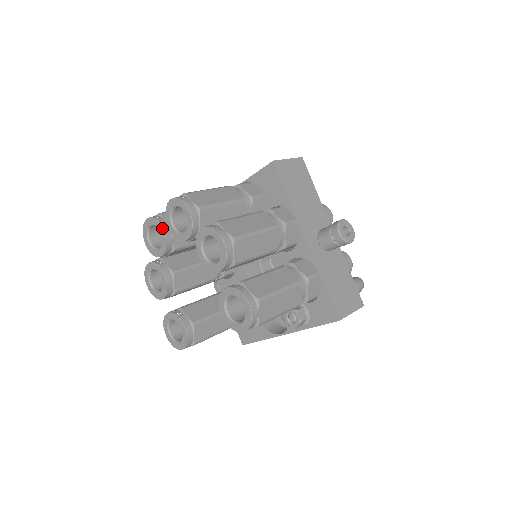
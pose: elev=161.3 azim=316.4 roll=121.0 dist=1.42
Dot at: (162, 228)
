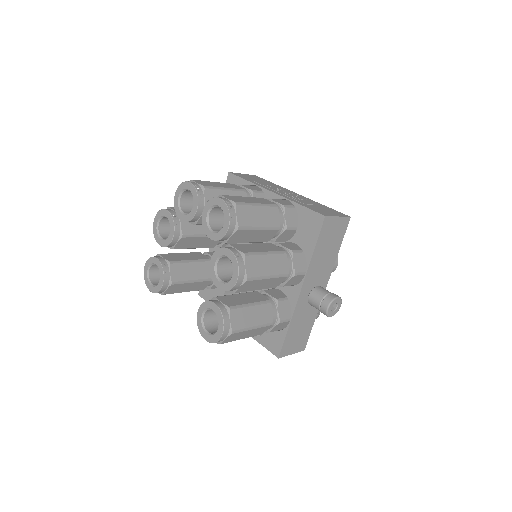
Dot at: (197, 206)
